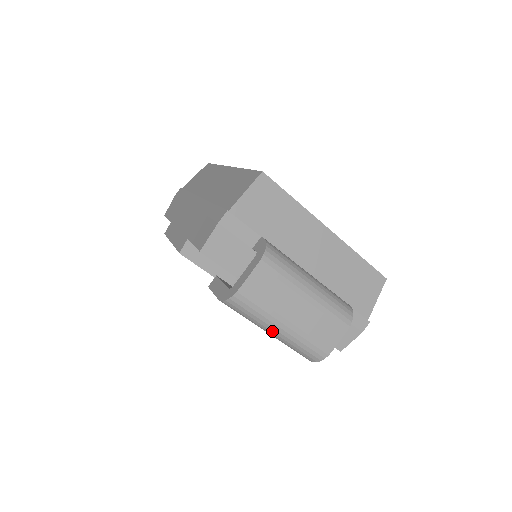
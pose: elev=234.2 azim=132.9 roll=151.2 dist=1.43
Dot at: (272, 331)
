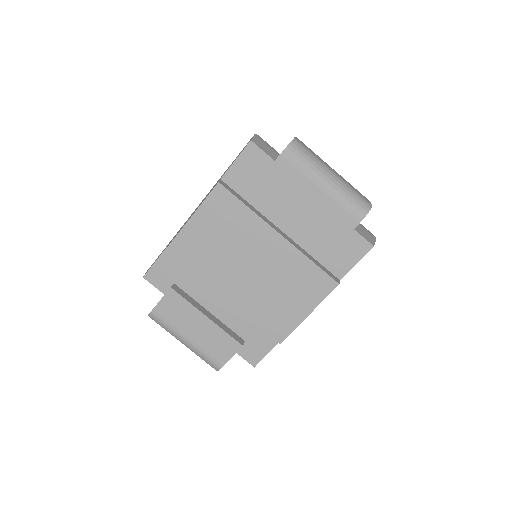
Dot at: (327, 177)
